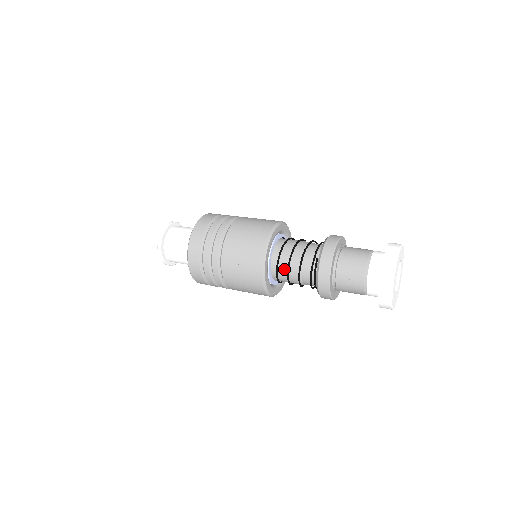
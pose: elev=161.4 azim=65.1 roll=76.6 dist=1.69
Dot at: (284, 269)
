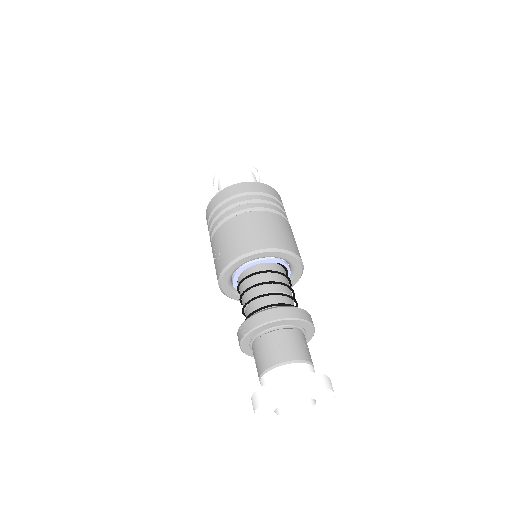
Dot at: (241, 293)
